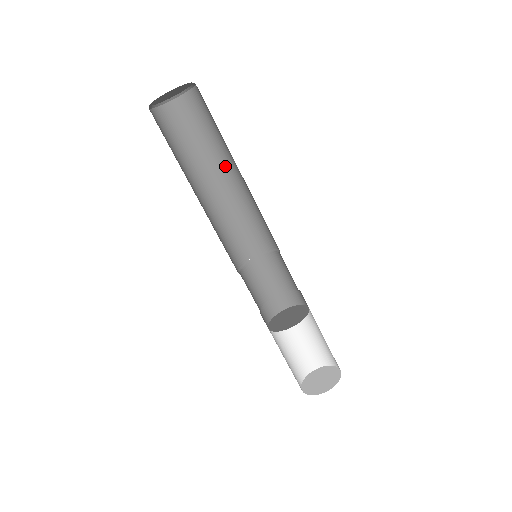
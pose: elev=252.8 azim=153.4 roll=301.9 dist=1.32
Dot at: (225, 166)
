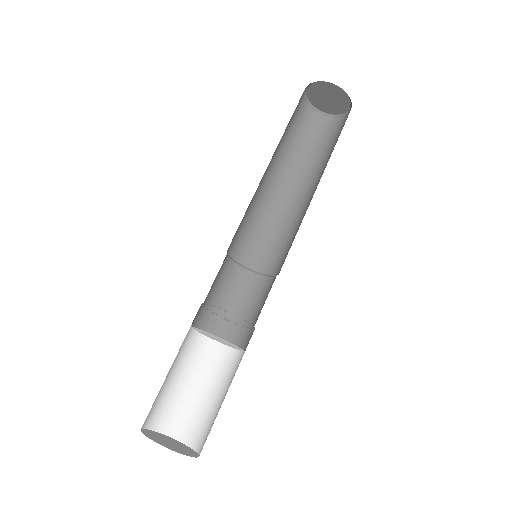
Dot at: (318, 181)
